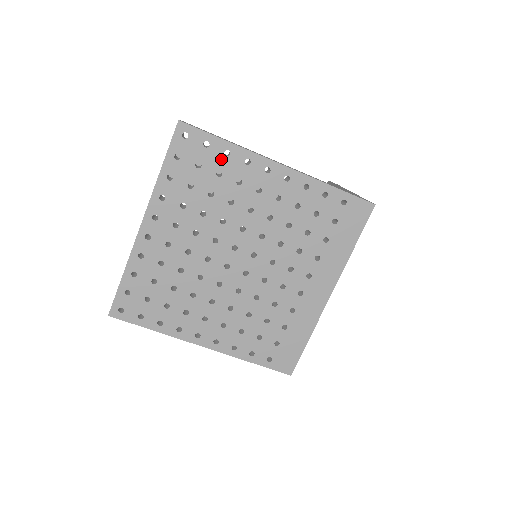
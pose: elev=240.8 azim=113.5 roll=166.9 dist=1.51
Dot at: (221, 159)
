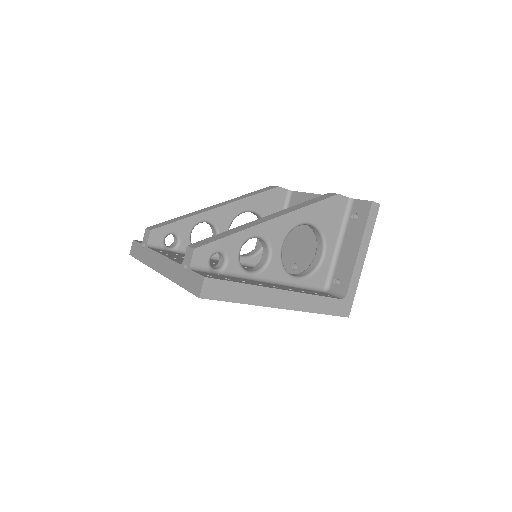
Dot at: occluded
